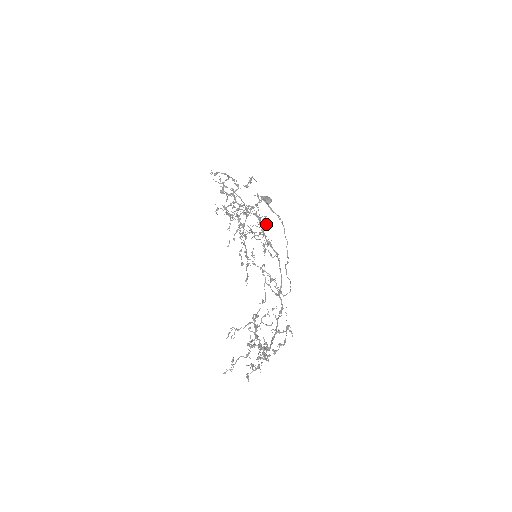
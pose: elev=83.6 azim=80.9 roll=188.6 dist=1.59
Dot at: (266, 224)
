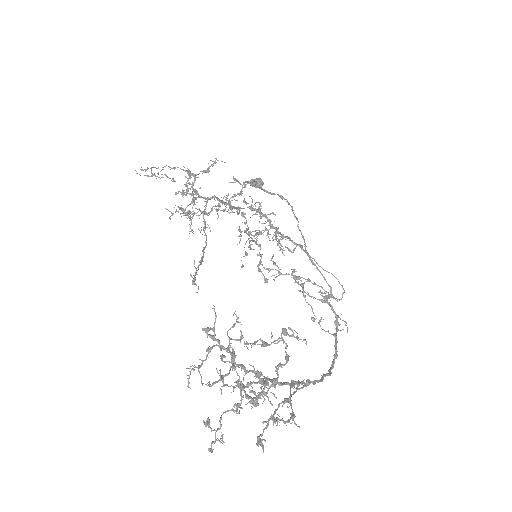
Dot at: (270, 214)
